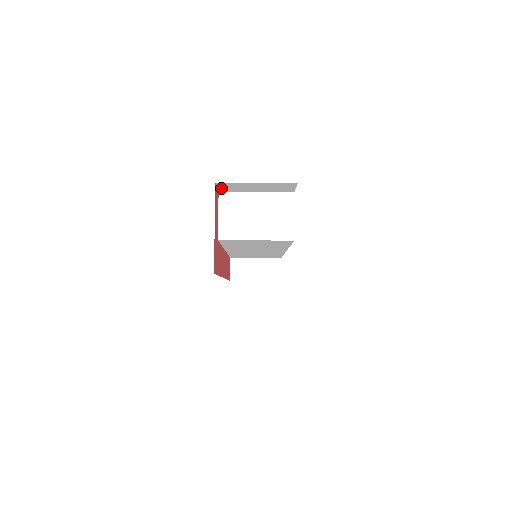
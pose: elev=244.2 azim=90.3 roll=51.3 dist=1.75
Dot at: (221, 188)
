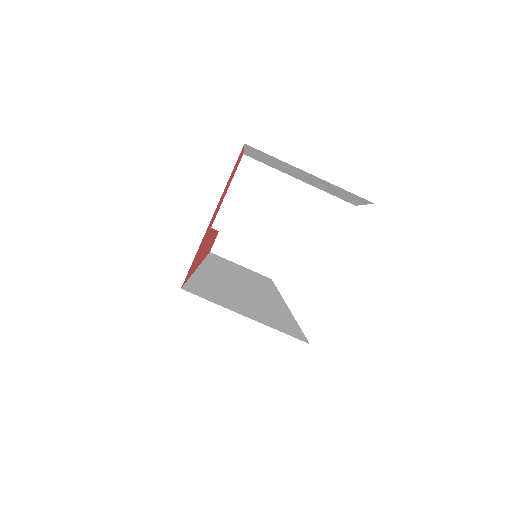
Dot at: (250, 152)
